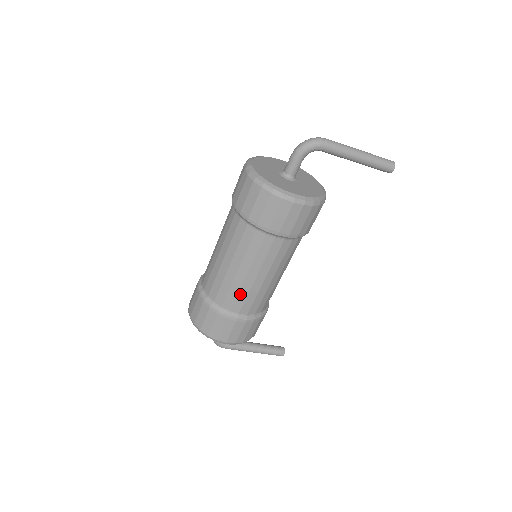
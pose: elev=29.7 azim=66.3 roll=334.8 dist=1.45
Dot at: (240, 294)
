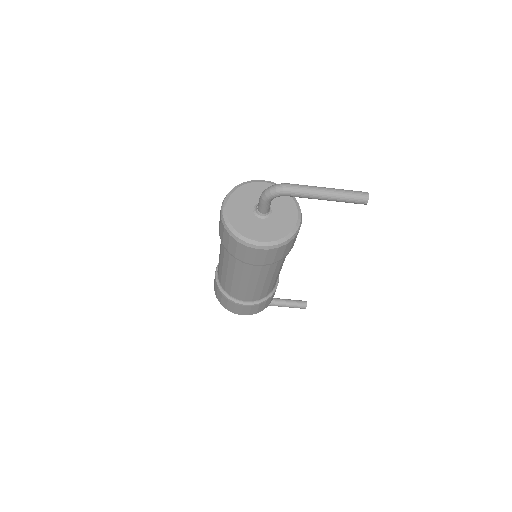
Dot at: (240, 291)
